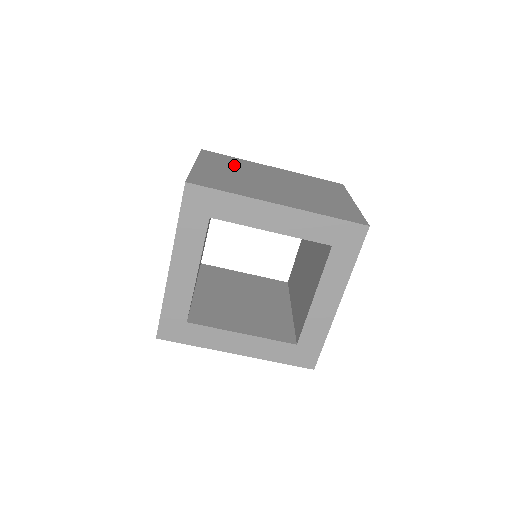
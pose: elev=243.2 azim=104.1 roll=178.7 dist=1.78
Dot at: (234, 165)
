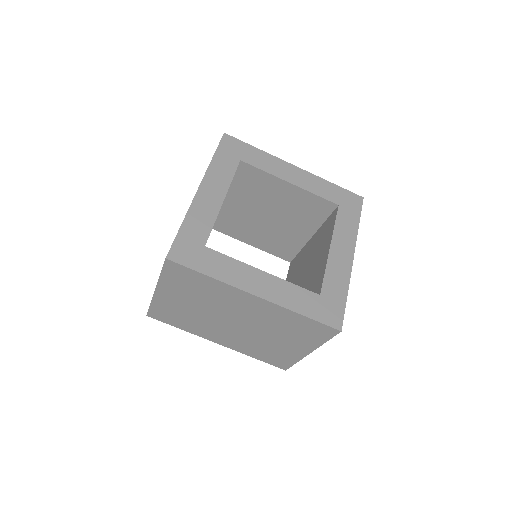
Dot at: occluded
